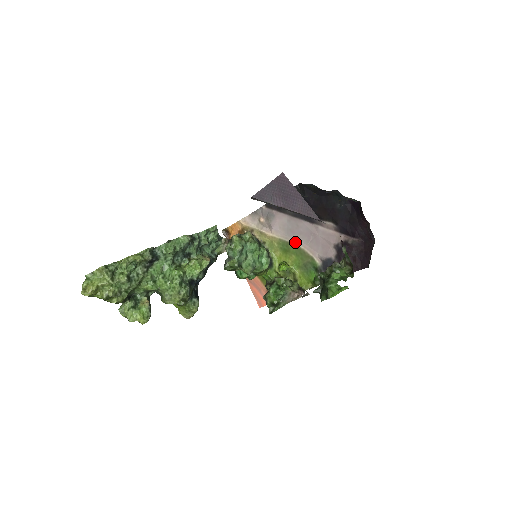
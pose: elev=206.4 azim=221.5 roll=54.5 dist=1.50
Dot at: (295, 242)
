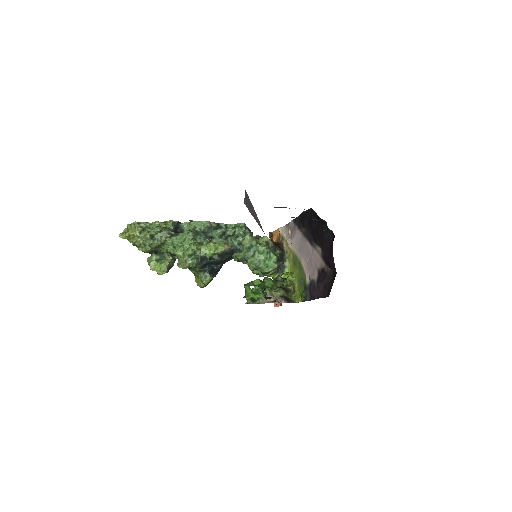
Dot at: (300, 258)
